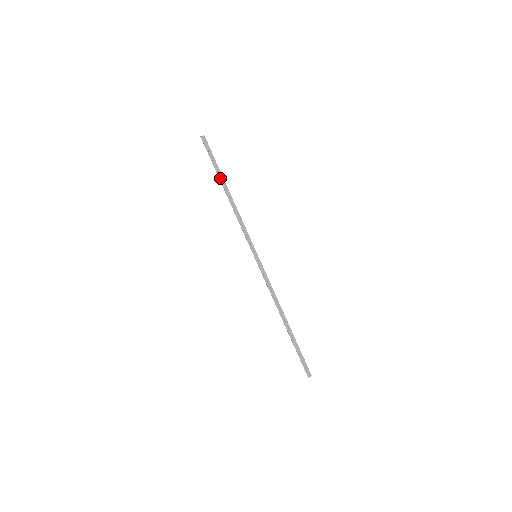
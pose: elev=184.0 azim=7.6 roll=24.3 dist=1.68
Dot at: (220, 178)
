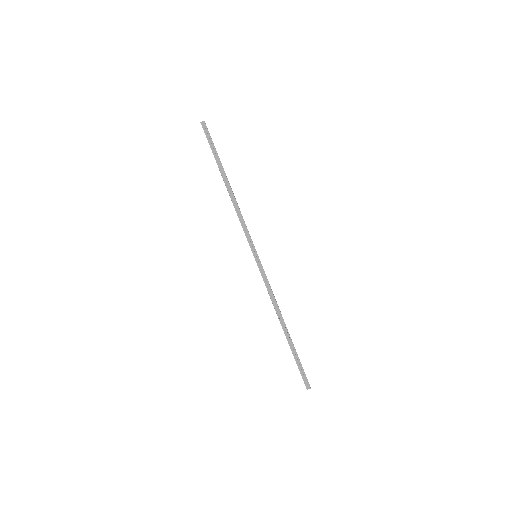
Dot at: (220, 169)
